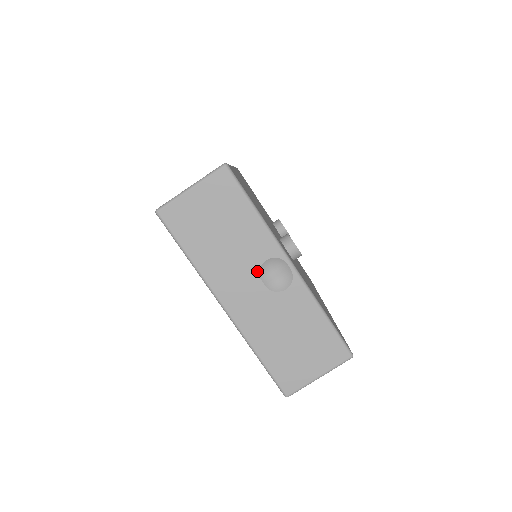
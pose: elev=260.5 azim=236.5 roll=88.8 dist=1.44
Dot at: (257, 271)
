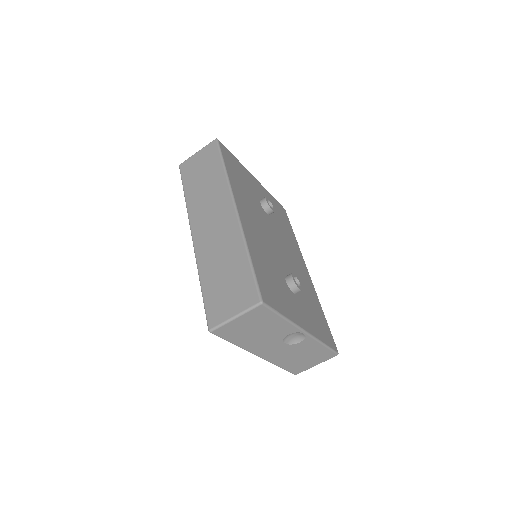
Dot at: (282, 340)
